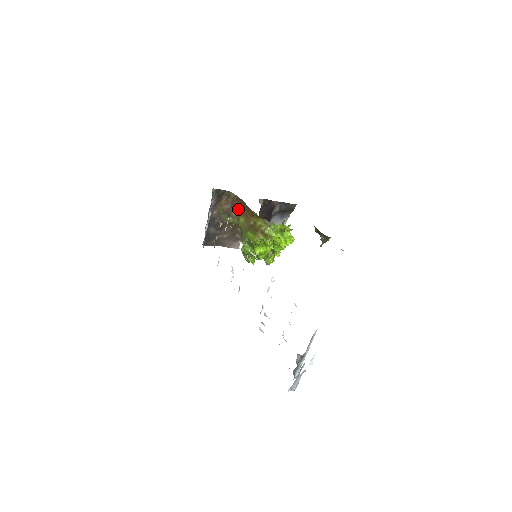
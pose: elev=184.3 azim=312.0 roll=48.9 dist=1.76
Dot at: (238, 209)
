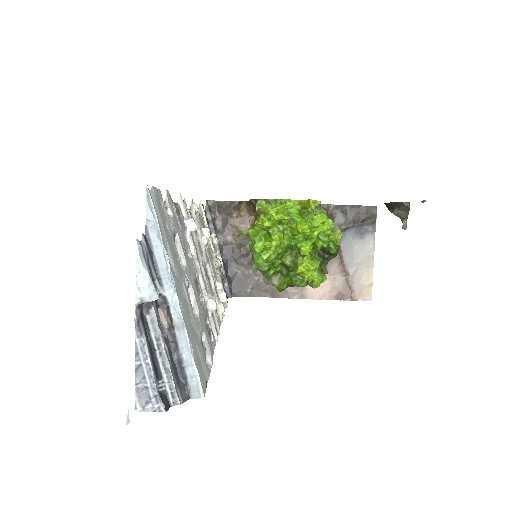
Dot at: occluded
